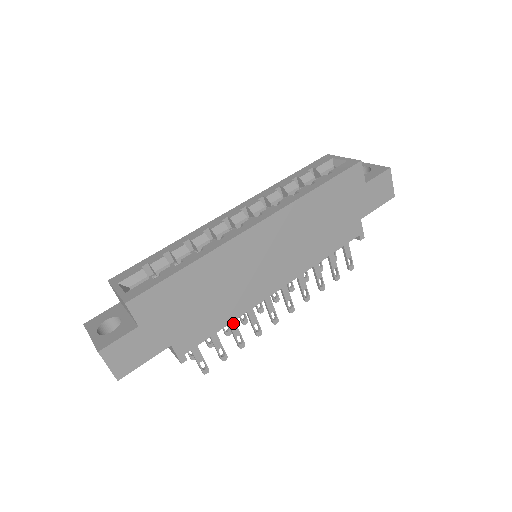
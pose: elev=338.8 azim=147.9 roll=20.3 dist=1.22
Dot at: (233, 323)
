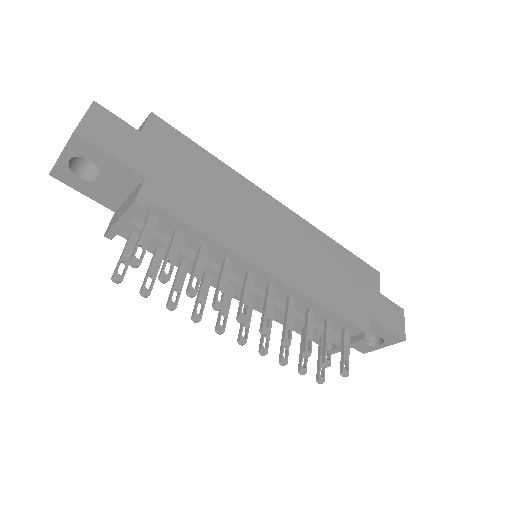
Dot at: (203, 257)
